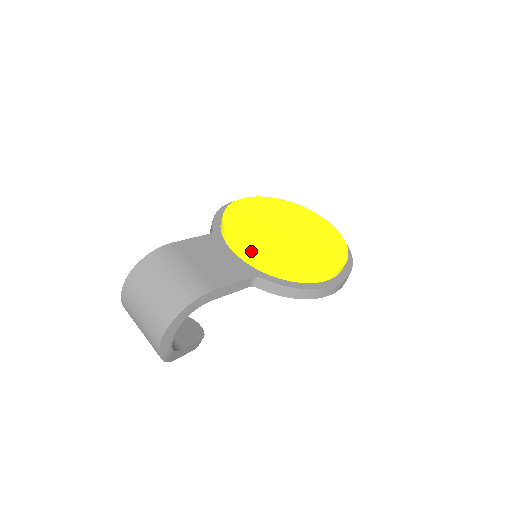
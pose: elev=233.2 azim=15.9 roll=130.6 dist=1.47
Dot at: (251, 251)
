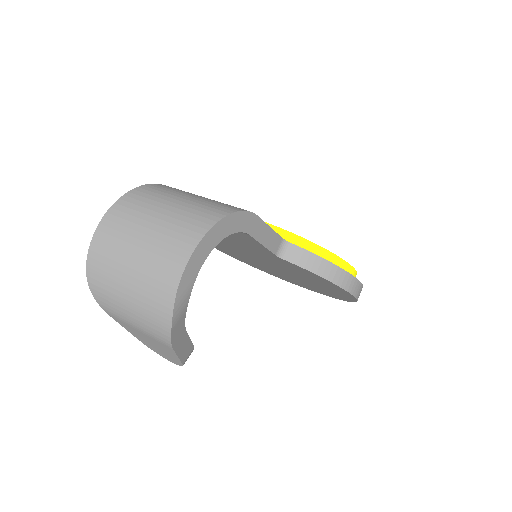
Dot at: occluded
